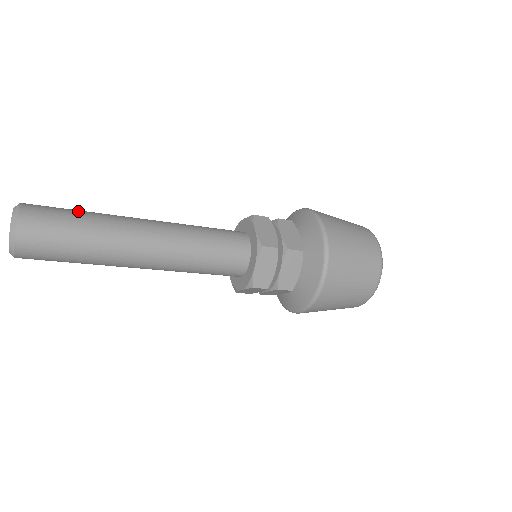
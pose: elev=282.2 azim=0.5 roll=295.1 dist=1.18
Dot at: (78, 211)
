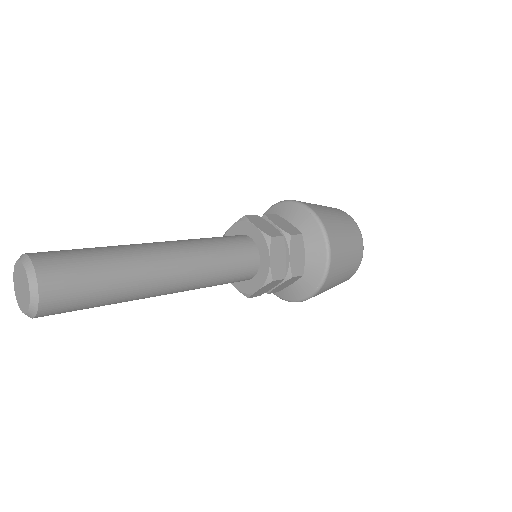
Dot at: (88, 248)
